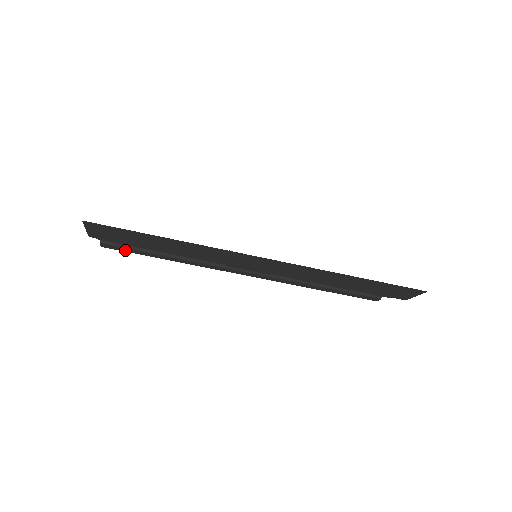
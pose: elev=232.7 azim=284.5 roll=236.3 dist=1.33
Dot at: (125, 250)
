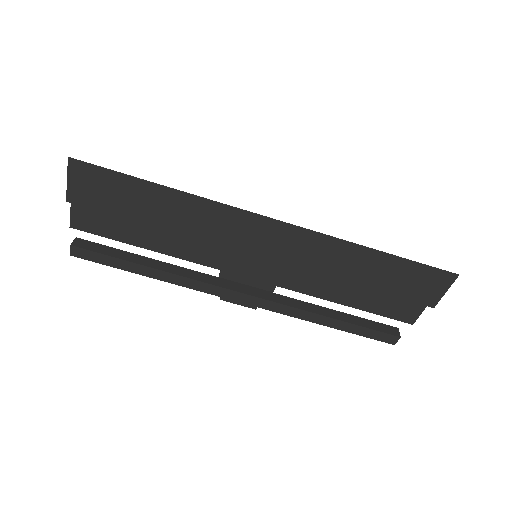
Dot at: (98, 259)
